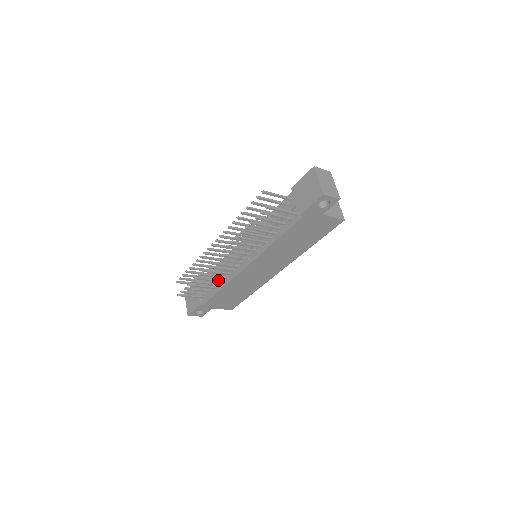
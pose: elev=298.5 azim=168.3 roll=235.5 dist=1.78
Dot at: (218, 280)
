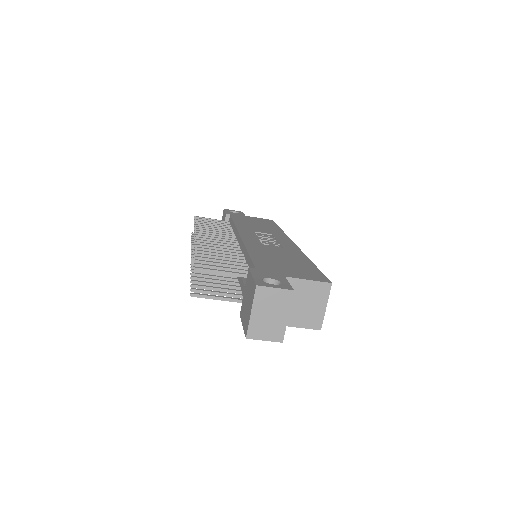
Dot at: occluded
